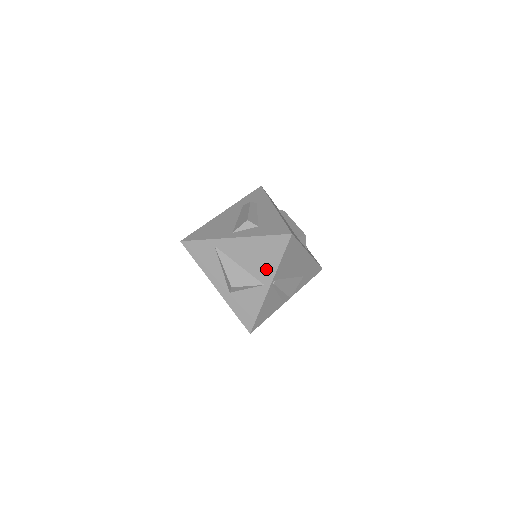
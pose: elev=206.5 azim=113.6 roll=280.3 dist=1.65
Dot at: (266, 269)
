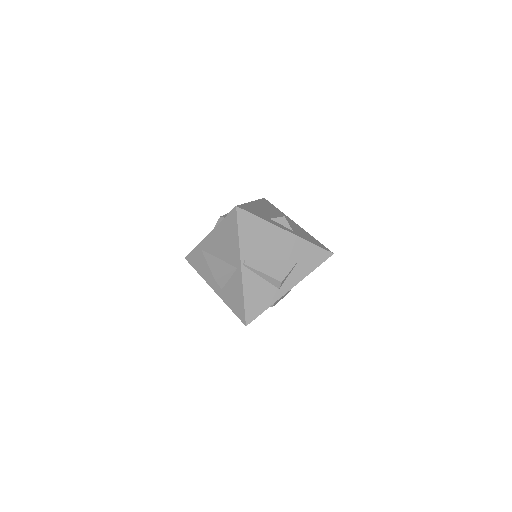
Dot at: (233, 251)
